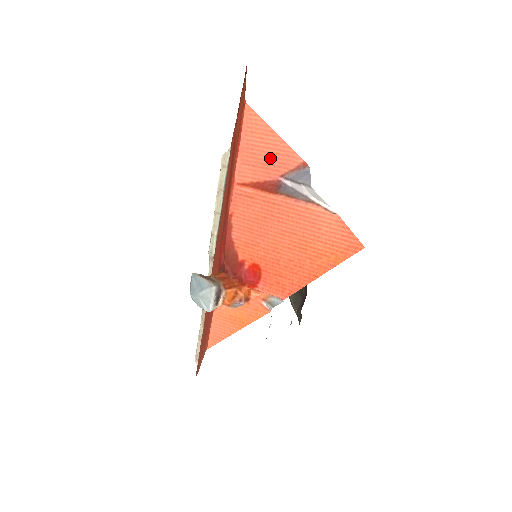
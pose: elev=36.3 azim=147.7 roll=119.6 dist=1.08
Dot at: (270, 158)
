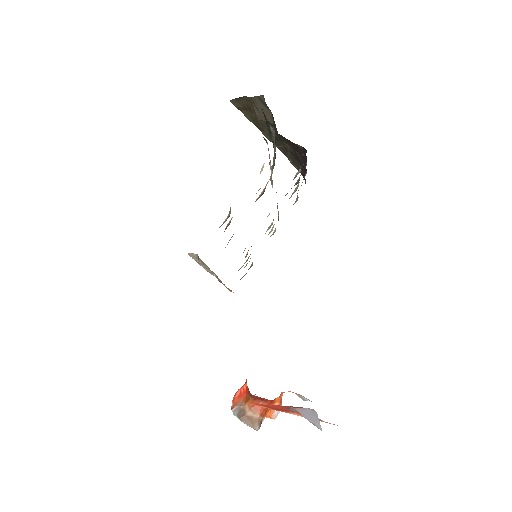
Dot at: occluded
